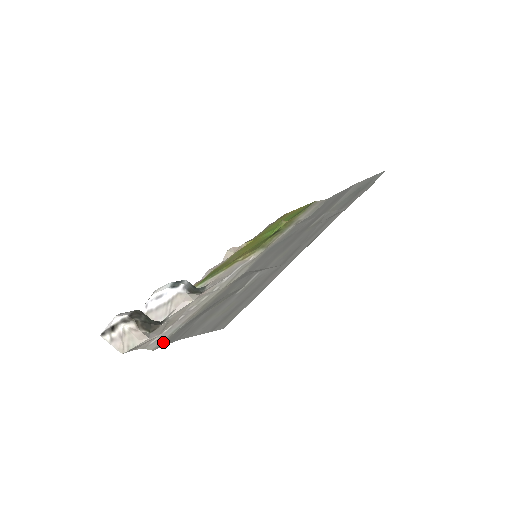
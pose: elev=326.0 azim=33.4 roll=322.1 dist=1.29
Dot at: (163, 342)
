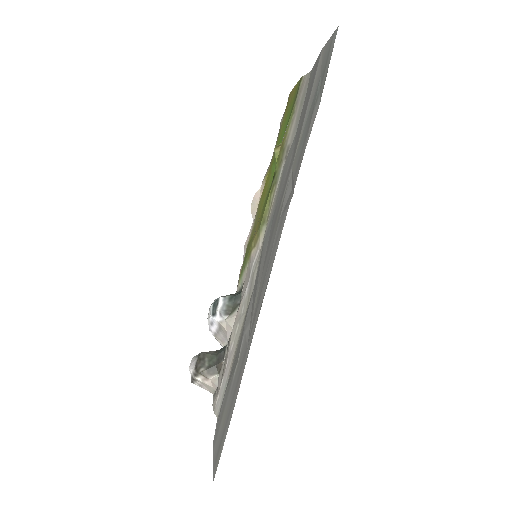
Dot at: (220, 408)
